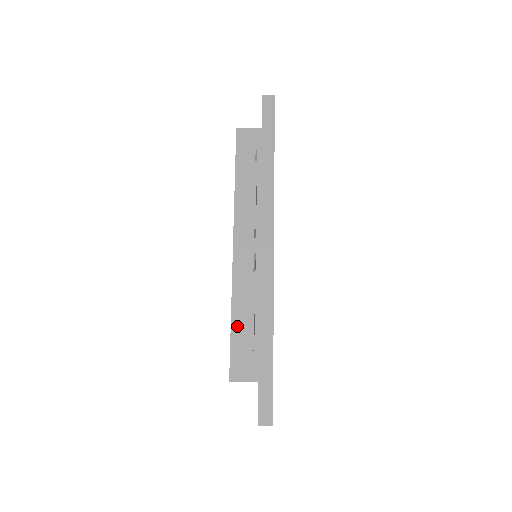
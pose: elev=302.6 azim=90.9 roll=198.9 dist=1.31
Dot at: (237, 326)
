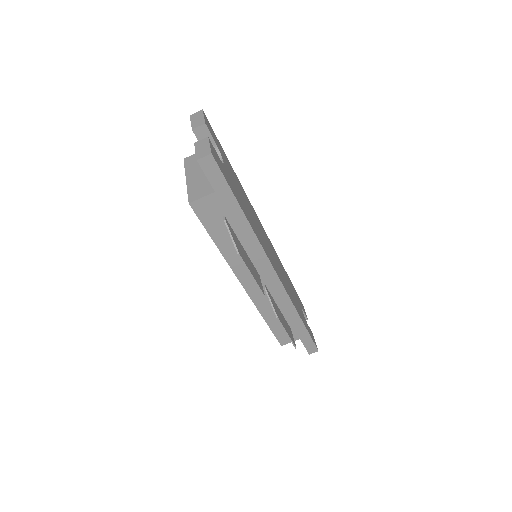
Dot at: (272, 324)
